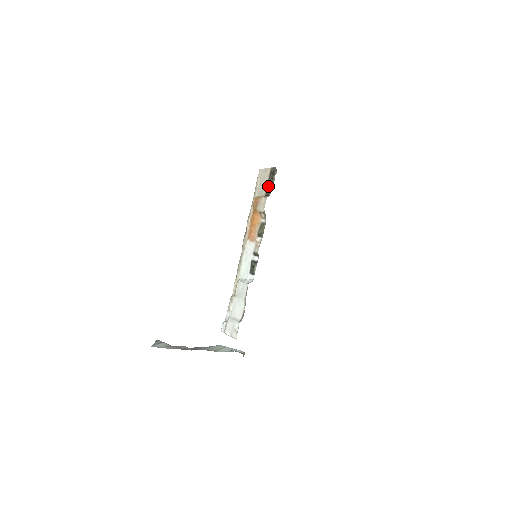
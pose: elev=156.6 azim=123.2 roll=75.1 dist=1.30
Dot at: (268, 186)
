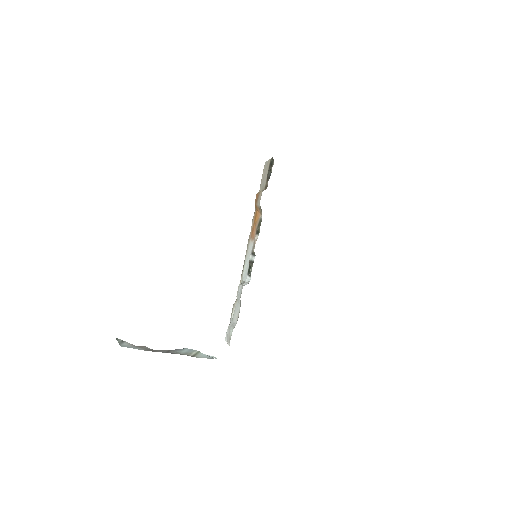
Dot at: (267, 179)
